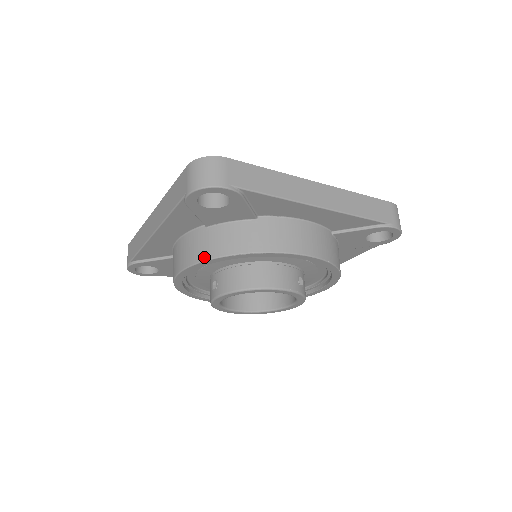
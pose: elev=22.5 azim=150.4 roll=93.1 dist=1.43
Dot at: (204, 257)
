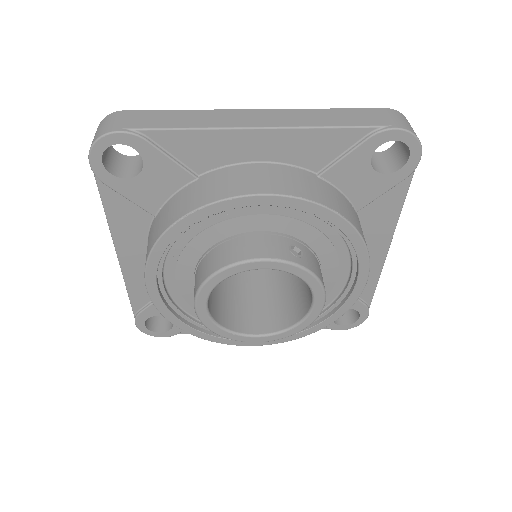
Dot at: (151, 247)
